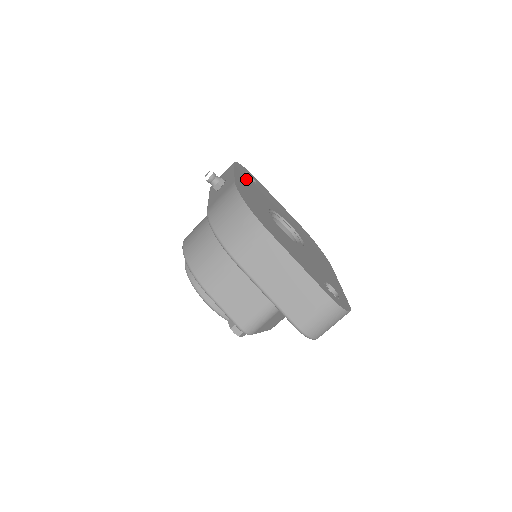
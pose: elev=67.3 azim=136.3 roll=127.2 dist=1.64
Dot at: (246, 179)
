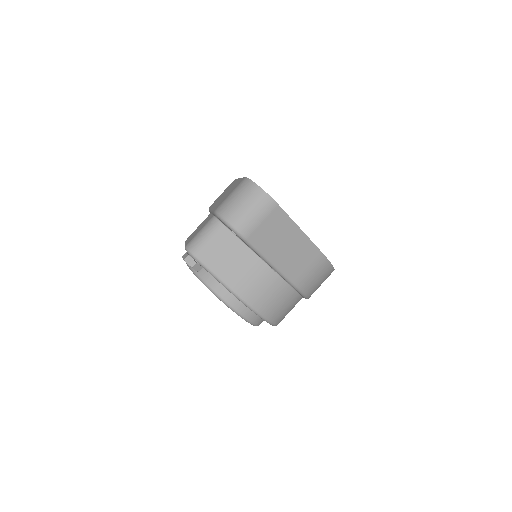
Dot at: occluded
